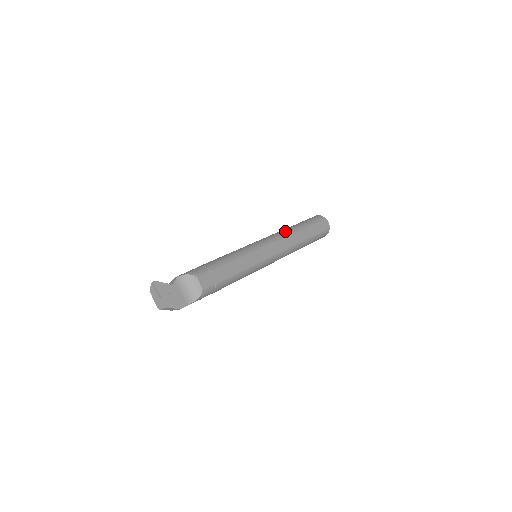
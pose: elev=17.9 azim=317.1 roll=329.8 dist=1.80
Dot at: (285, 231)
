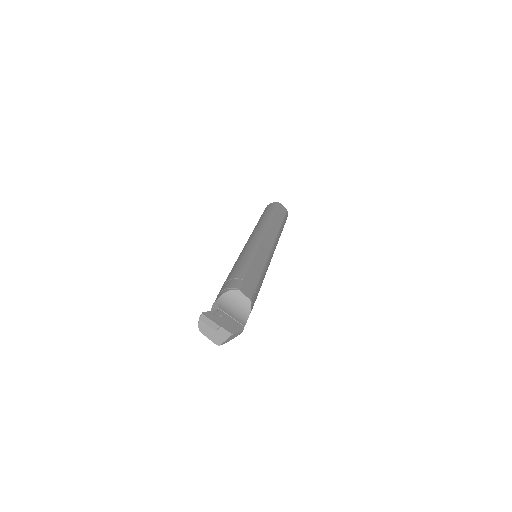
Dot at: (262, 224)
